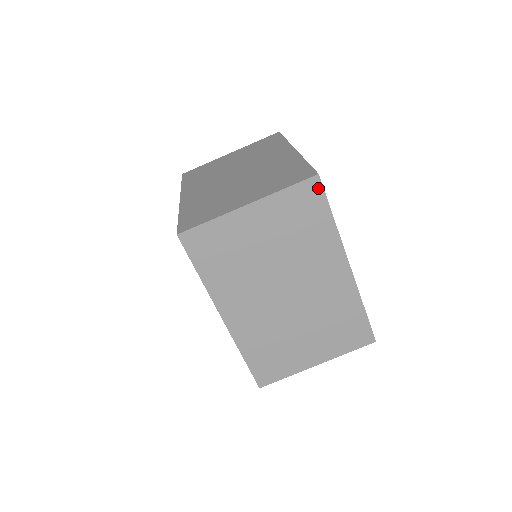
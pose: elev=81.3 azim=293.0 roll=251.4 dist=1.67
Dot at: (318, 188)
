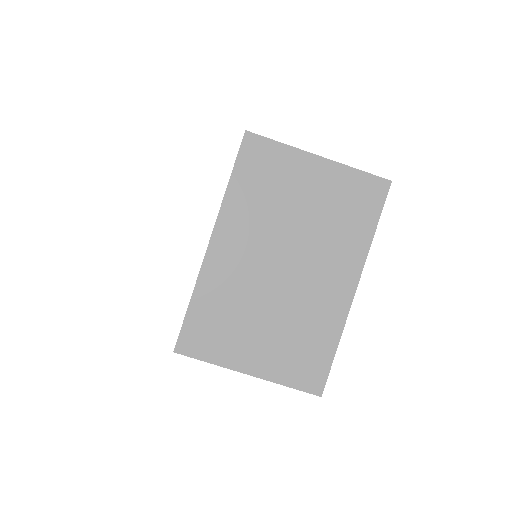
Dot at: occluded
